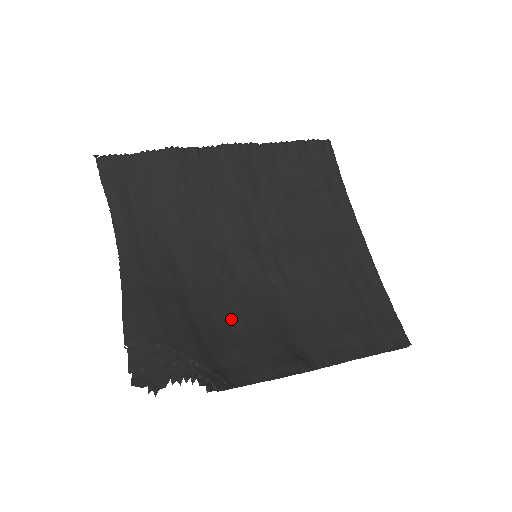
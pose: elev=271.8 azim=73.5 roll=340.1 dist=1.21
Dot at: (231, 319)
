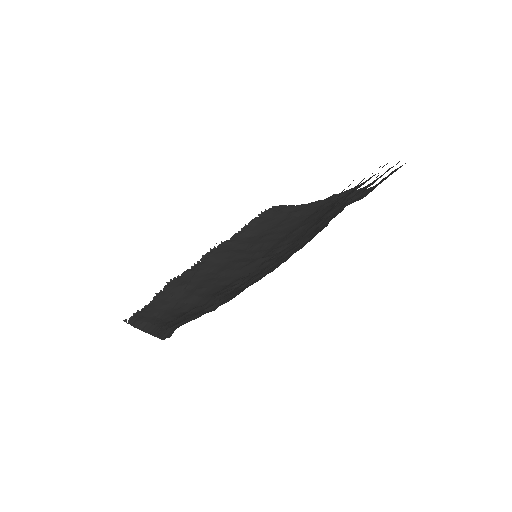
Dot at: occluded
